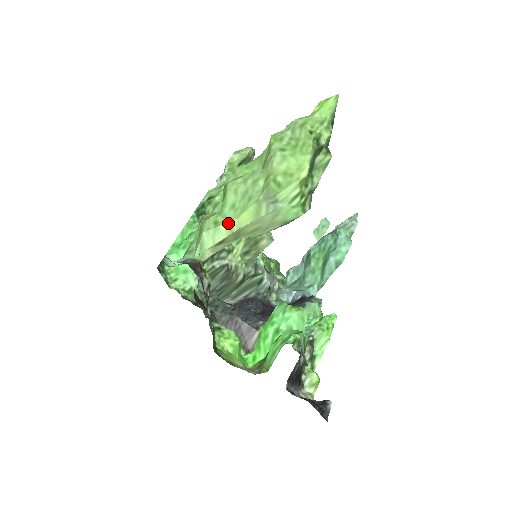
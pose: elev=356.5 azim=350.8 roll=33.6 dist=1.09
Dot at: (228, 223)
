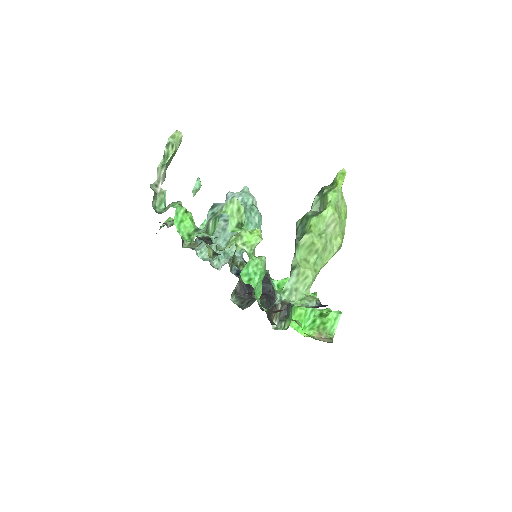
Dot at: (320, 269)
